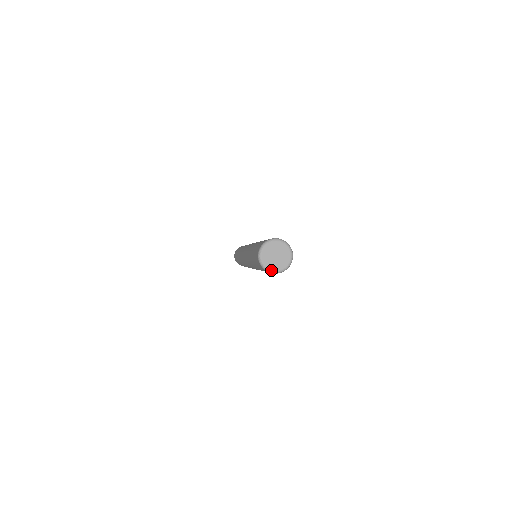
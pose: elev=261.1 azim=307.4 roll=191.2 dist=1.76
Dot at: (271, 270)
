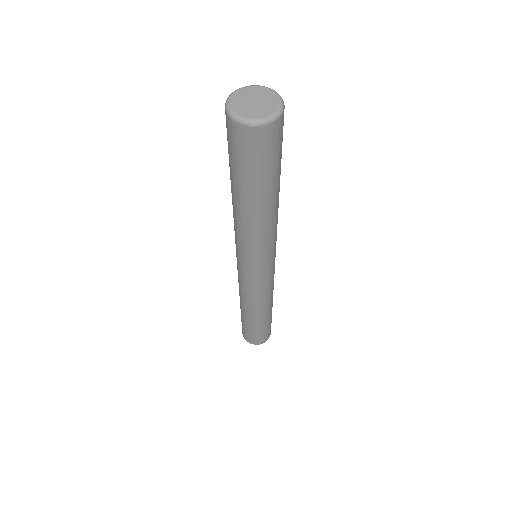
Dot at: (257, 119)
